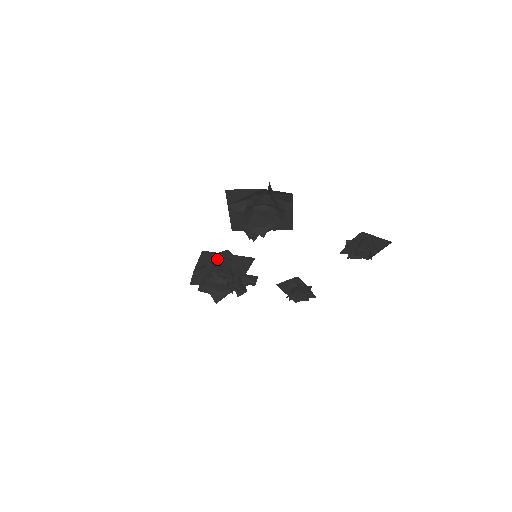
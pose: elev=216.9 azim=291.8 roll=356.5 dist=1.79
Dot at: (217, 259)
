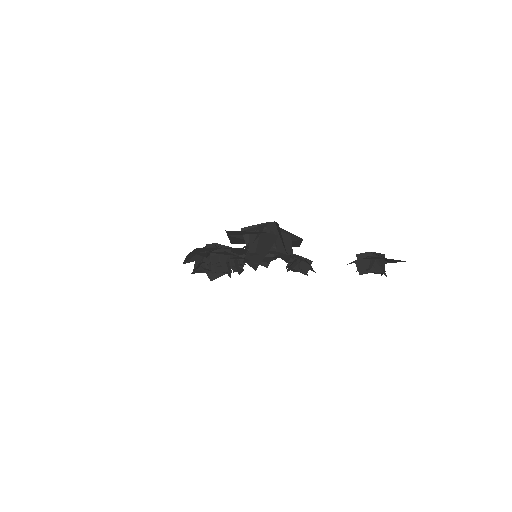
Dot at: (213, 250)
